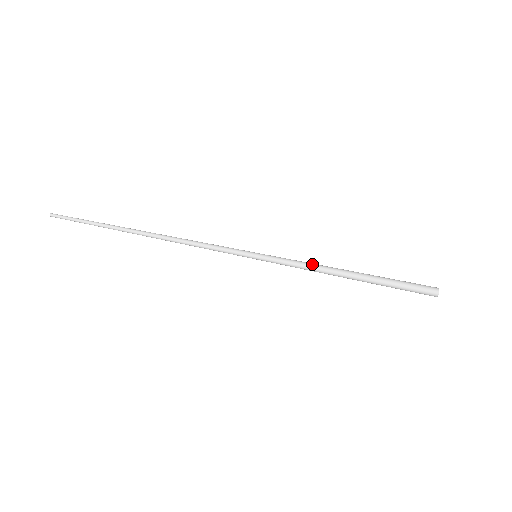
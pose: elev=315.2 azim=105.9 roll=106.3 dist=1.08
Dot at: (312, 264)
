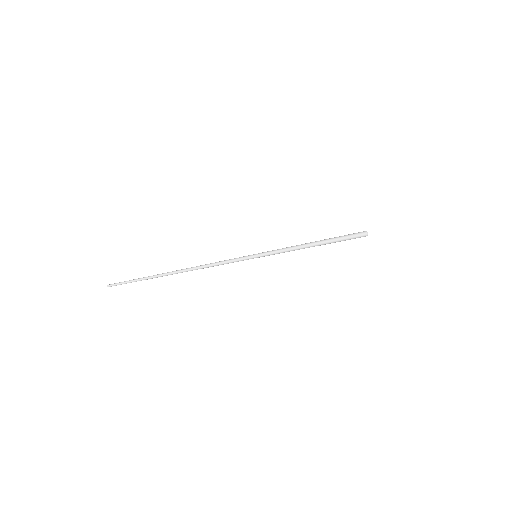
Dot at: (292, 250)
